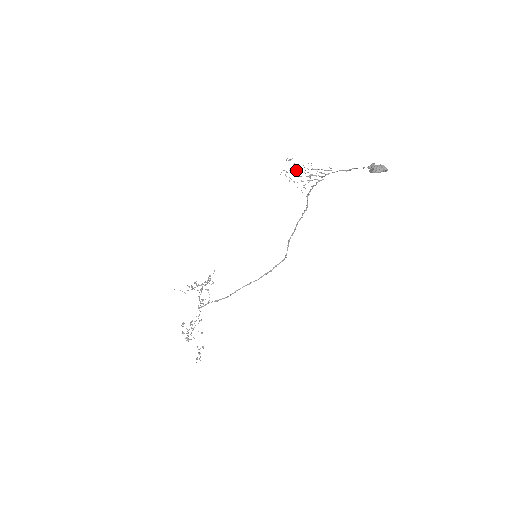
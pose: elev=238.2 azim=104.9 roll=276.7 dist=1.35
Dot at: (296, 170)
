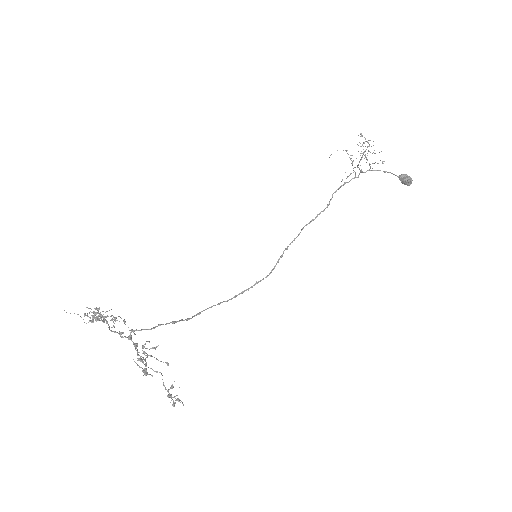
Dot at: occluded
